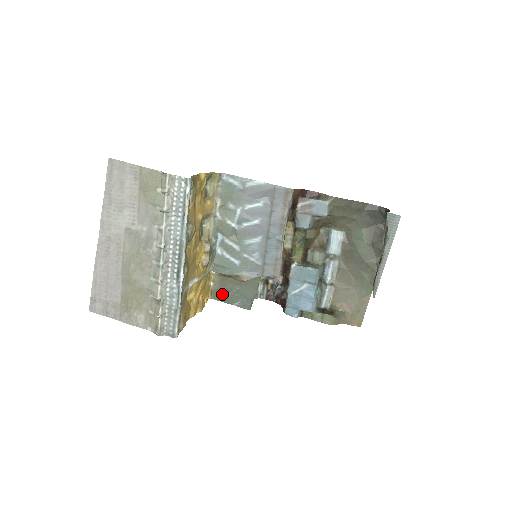
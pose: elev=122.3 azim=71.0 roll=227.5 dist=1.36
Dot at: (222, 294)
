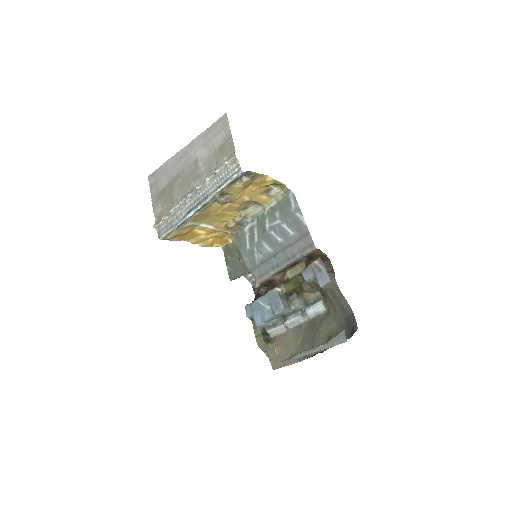
Dot at: (229, 253)
